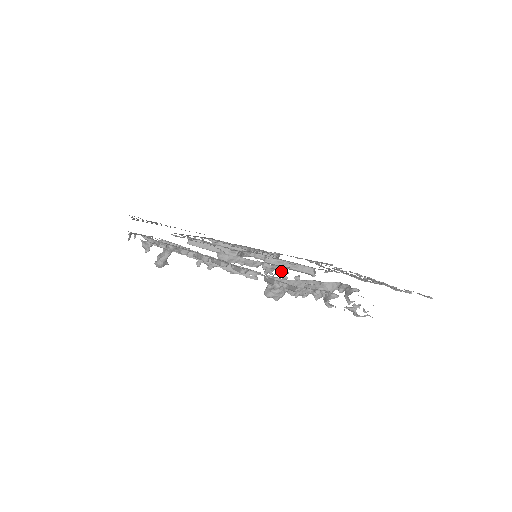
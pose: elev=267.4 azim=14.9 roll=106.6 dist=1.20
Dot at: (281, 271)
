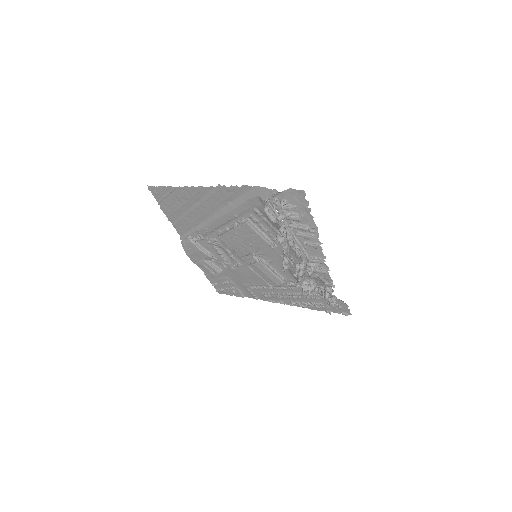
Dot at: (287, 267)
